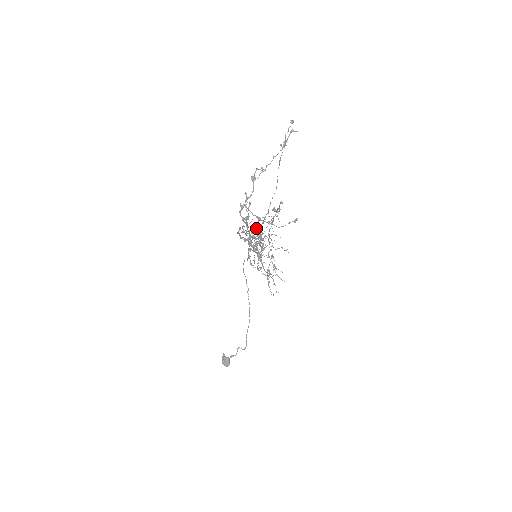
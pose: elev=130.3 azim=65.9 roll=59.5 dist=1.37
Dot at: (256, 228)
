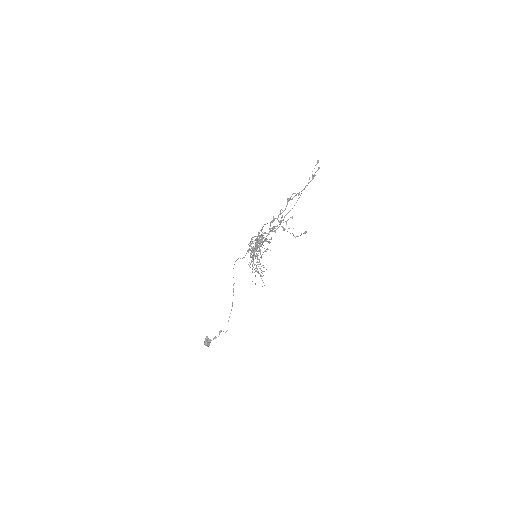
Dot at: (262, 234)
